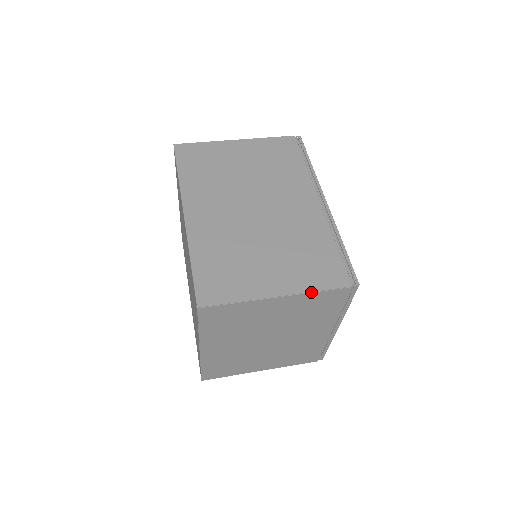
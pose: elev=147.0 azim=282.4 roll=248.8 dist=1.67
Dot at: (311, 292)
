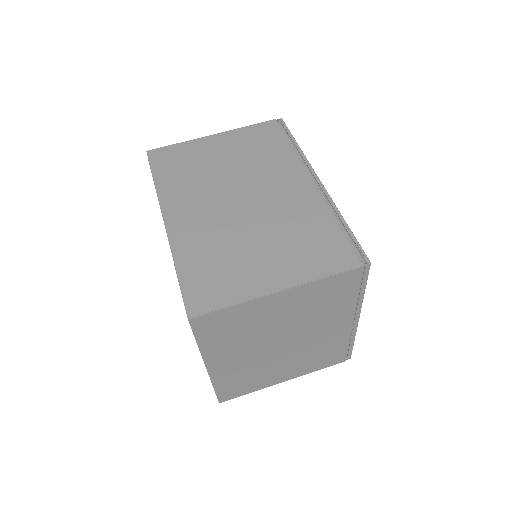
Dot at: (316, 280)
